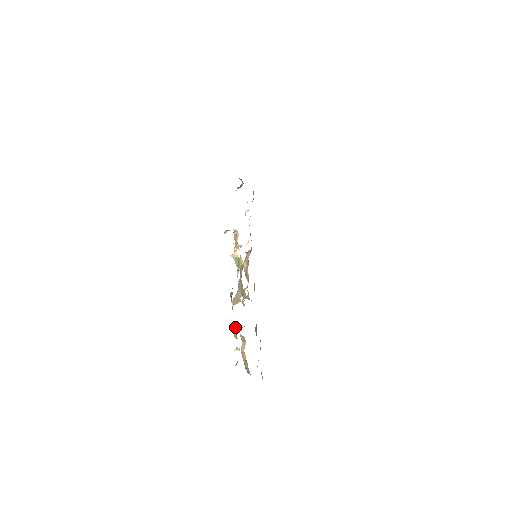
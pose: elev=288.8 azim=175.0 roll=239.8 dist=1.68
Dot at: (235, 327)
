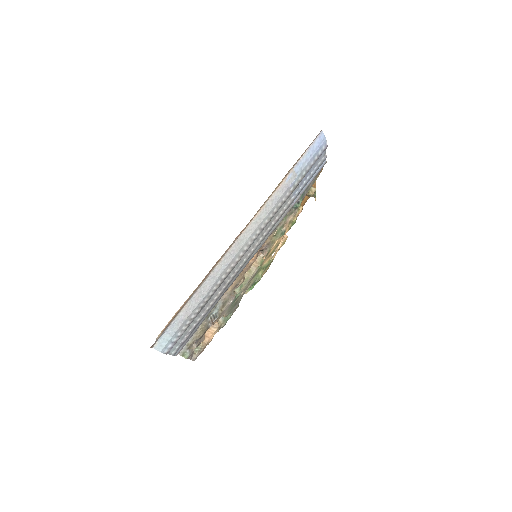
Dot at: (228, 315)
